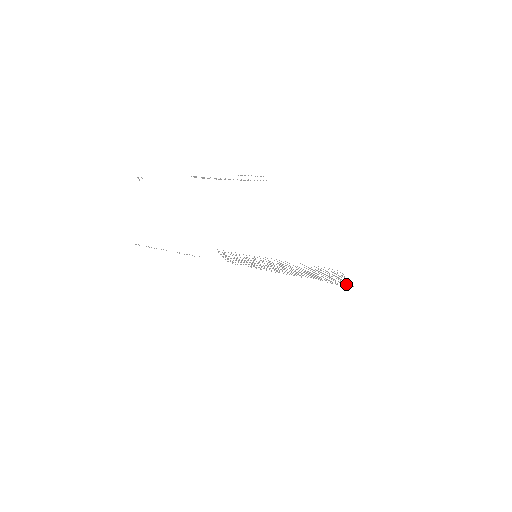
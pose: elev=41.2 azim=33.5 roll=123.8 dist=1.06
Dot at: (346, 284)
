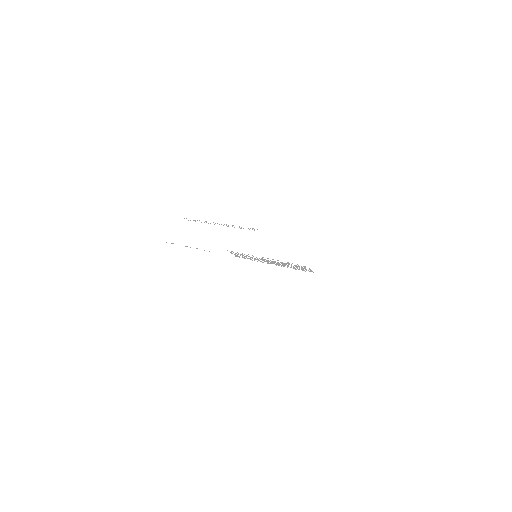
Dot at: occluded
